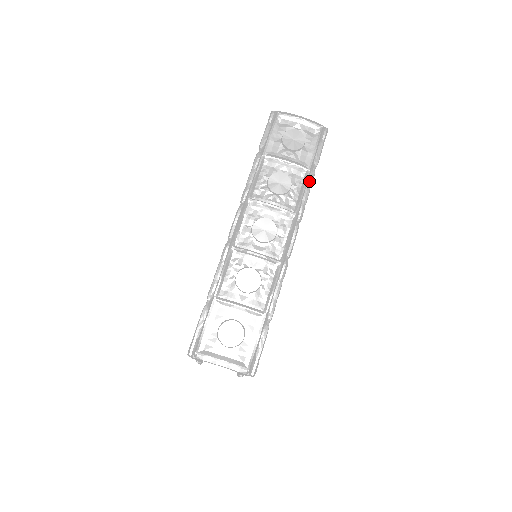
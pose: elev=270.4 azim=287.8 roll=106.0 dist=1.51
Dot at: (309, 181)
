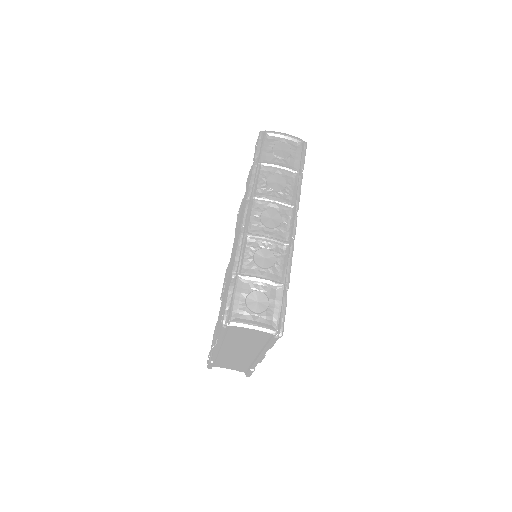
Dot at: (299, 181)
